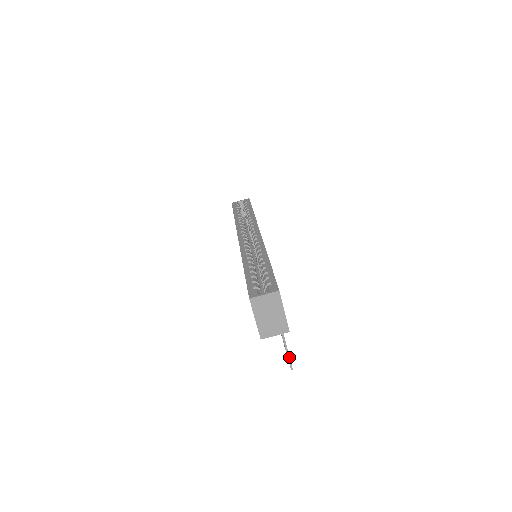
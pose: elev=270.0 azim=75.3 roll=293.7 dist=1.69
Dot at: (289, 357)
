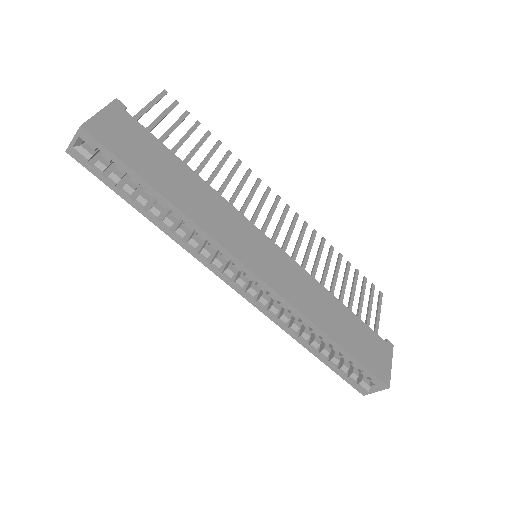
Dot at: occluded
